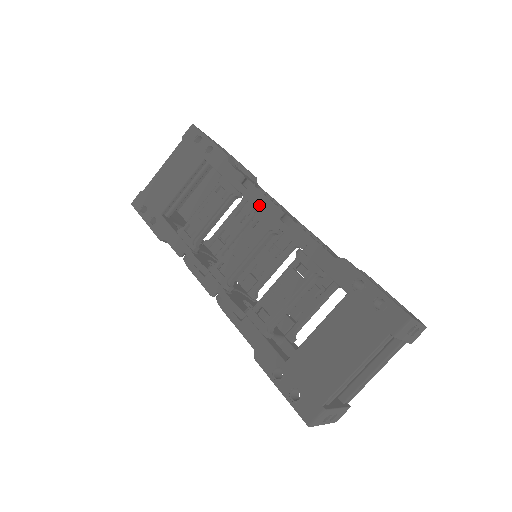
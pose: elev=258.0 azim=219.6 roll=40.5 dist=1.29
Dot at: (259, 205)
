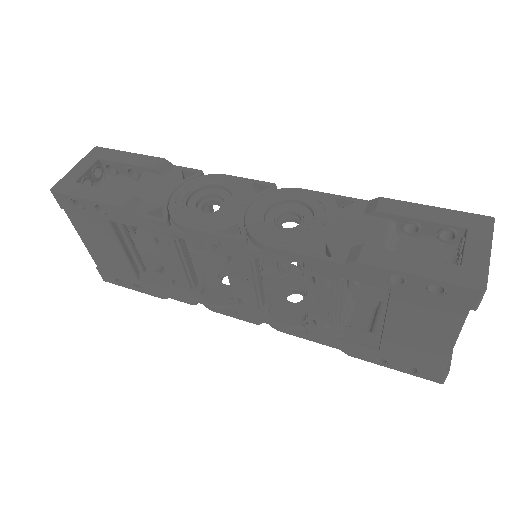
Dot at: occluded
